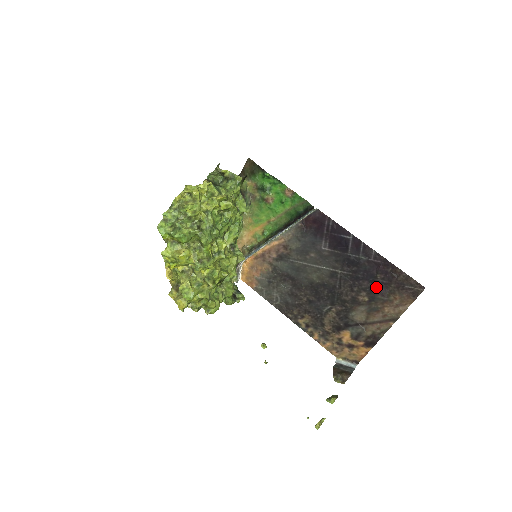
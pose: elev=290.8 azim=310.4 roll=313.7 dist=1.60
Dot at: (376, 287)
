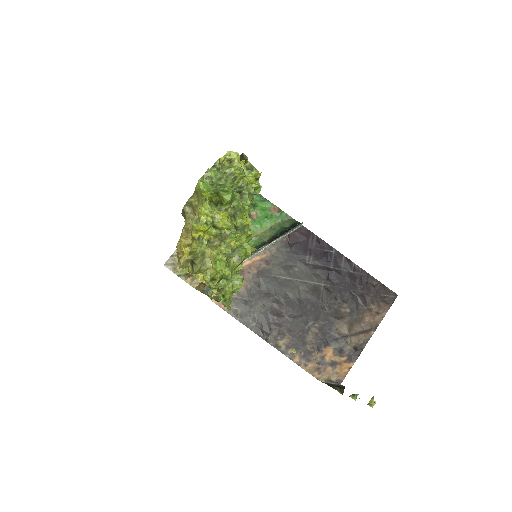
Dot at: (357, 298)
